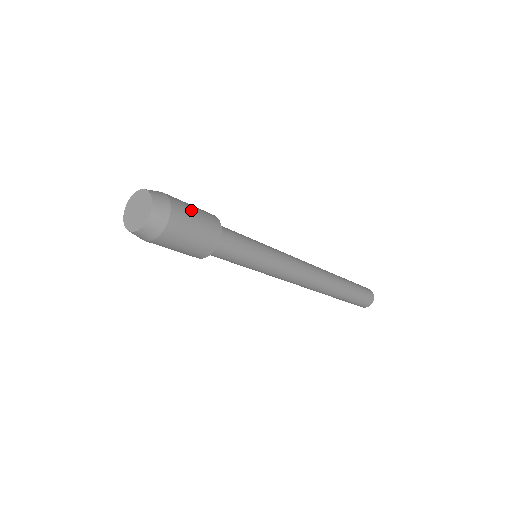
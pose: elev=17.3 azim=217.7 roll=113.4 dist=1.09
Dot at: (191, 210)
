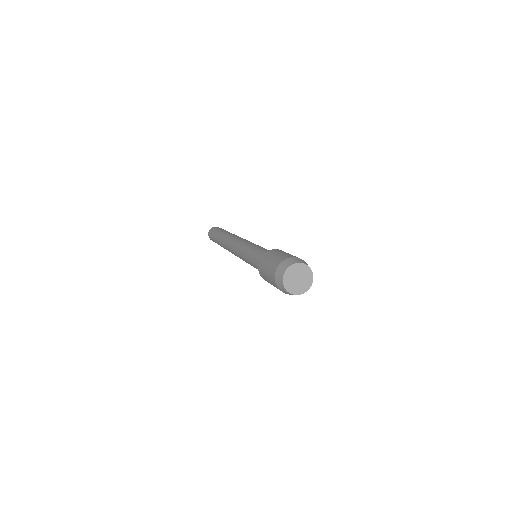
Dot at: (289, 254)
